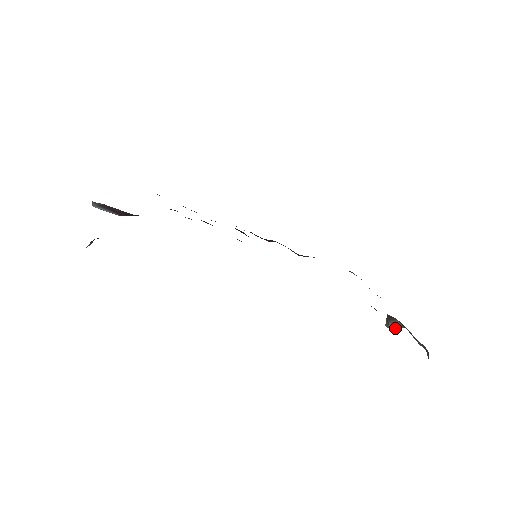
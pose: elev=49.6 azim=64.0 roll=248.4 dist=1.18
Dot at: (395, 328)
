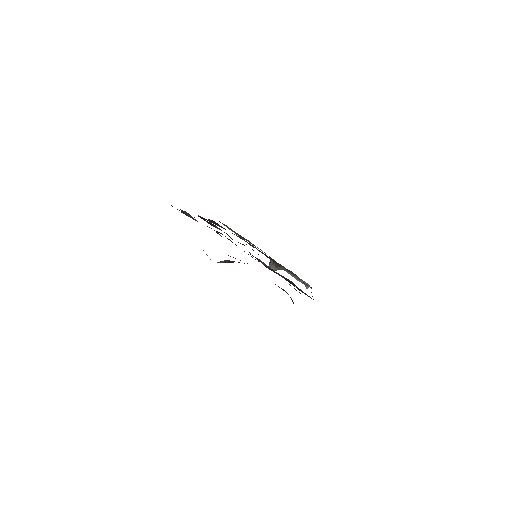
Dot at: occluded
